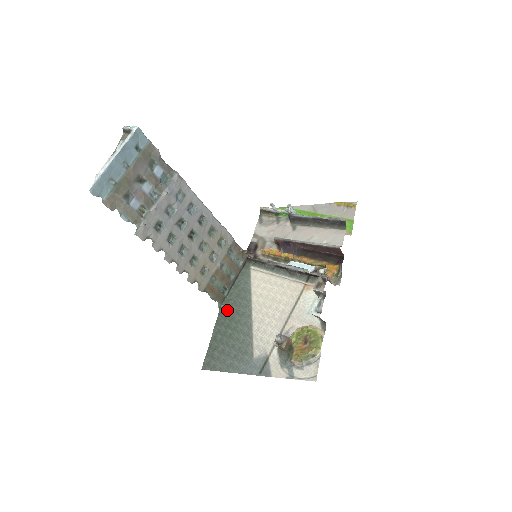
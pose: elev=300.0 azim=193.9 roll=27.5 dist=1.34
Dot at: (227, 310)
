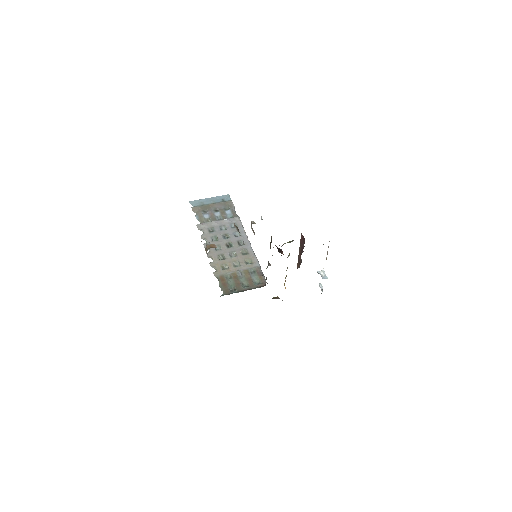
Dot at: occluded
